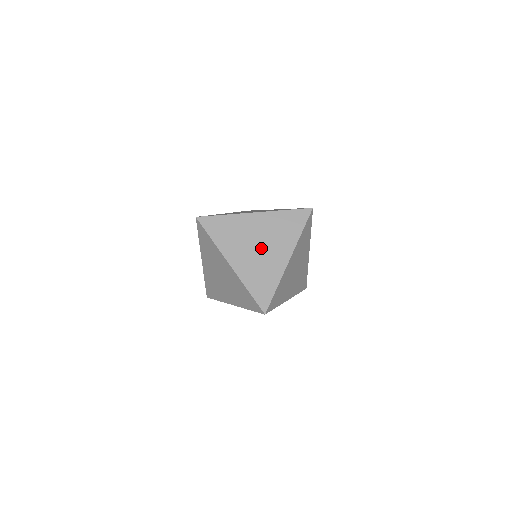
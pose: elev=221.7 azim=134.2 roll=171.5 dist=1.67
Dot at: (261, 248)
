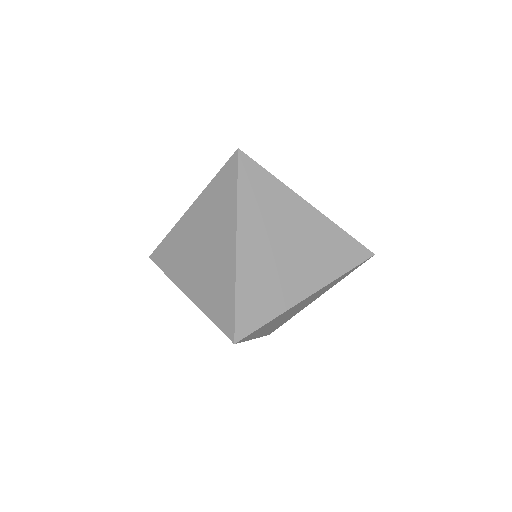
Dot at: occluded
